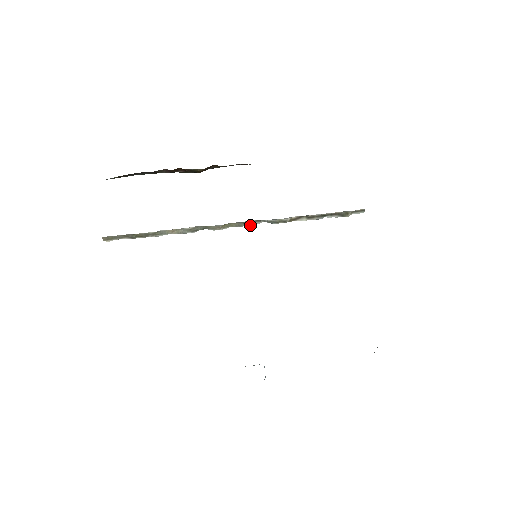
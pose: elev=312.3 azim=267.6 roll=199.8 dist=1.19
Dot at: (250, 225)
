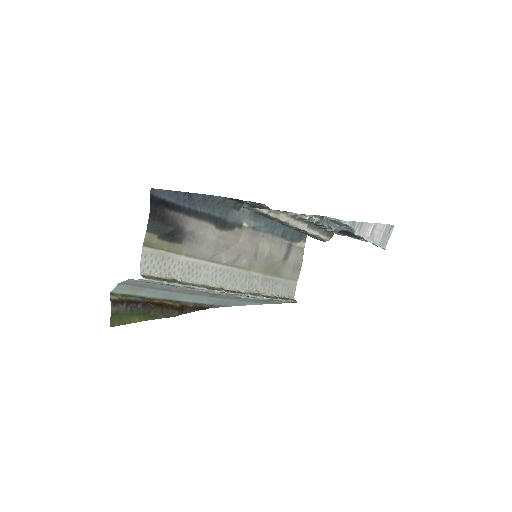
Dot at: (240, 294)
